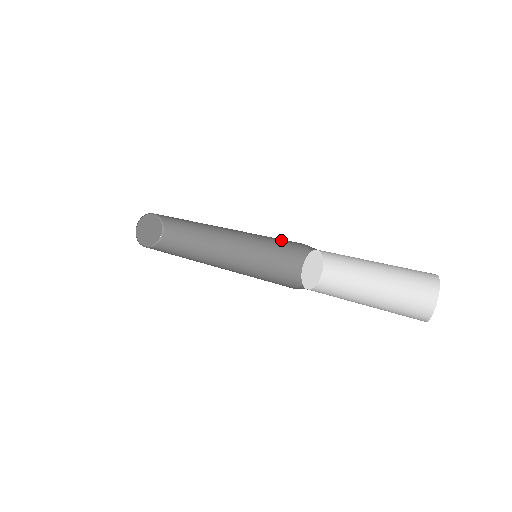
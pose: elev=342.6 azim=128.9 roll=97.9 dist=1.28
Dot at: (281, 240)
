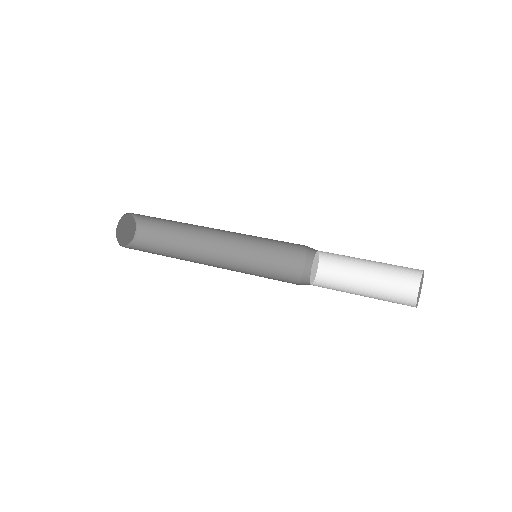
Dot at: (279, 241)
